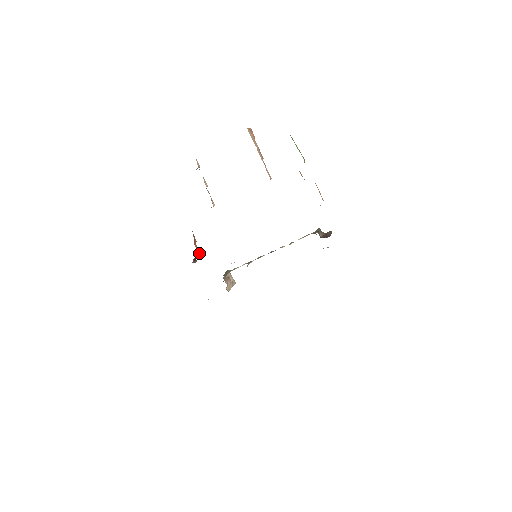
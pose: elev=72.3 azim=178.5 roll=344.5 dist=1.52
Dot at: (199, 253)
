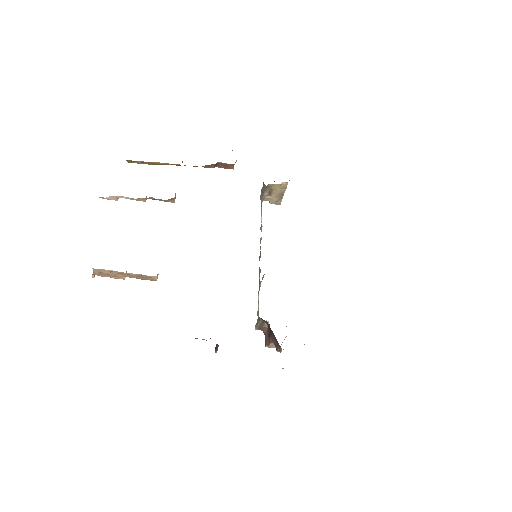
Dot at: occluded
